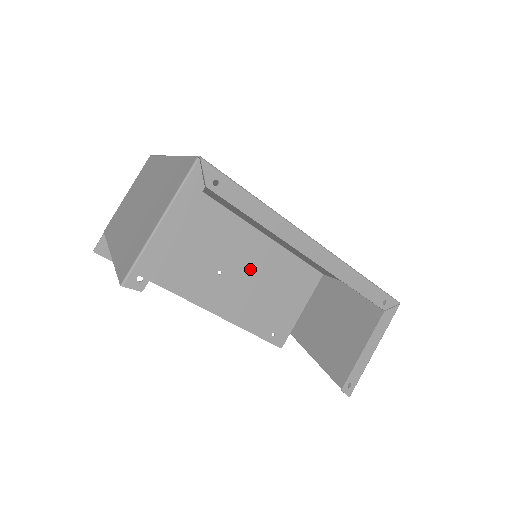
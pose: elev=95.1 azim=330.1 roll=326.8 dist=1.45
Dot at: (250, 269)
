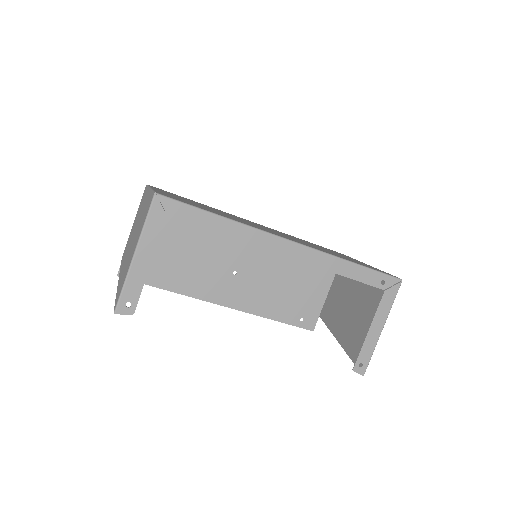
Dot at: (264, 264)
